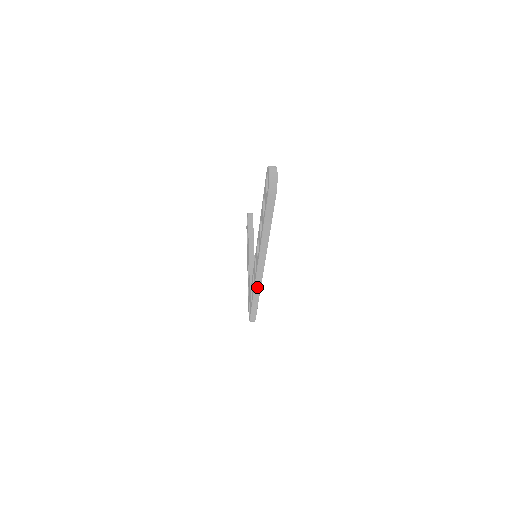
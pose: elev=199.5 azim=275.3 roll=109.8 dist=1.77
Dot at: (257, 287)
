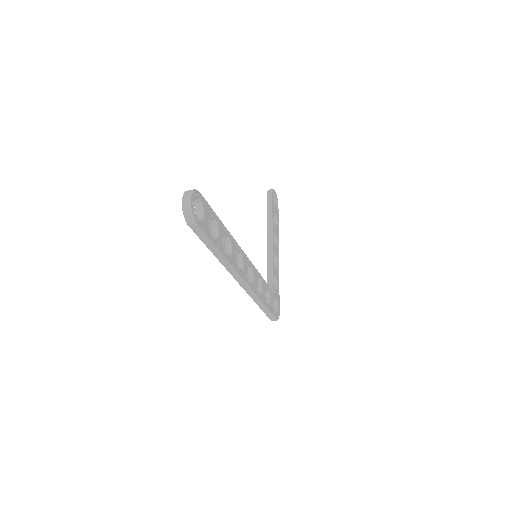
Dot at: (253, 297)
